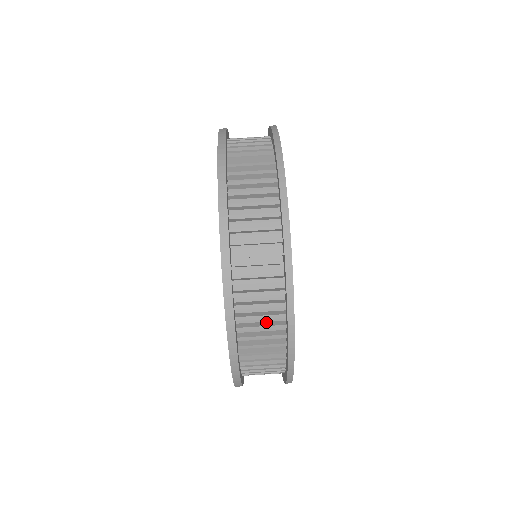
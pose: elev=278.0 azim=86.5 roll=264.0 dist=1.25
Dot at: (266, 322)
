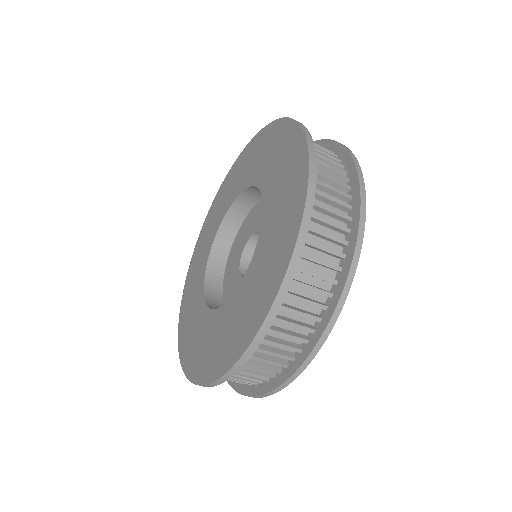
Dot at: (290, 331)
